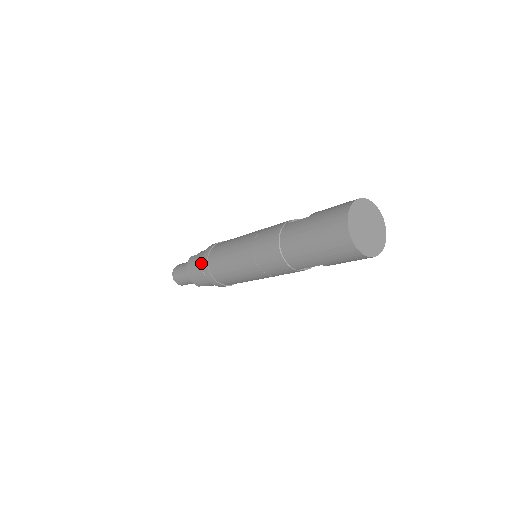
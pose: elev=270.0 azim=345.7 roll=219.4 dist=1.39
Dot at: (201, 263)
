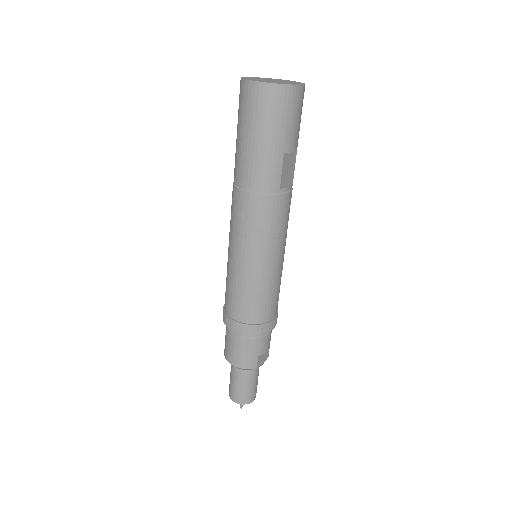
Dot at: (230, 333)
